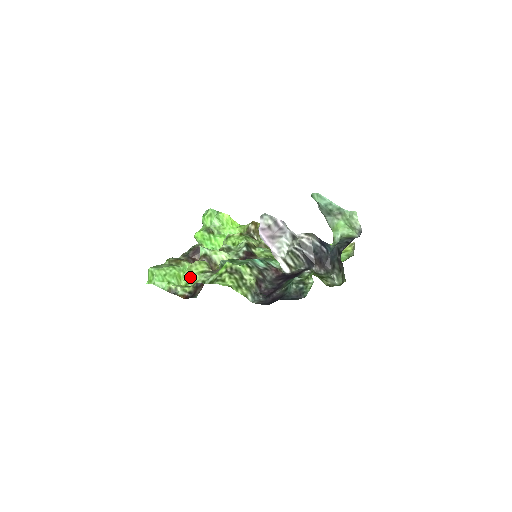
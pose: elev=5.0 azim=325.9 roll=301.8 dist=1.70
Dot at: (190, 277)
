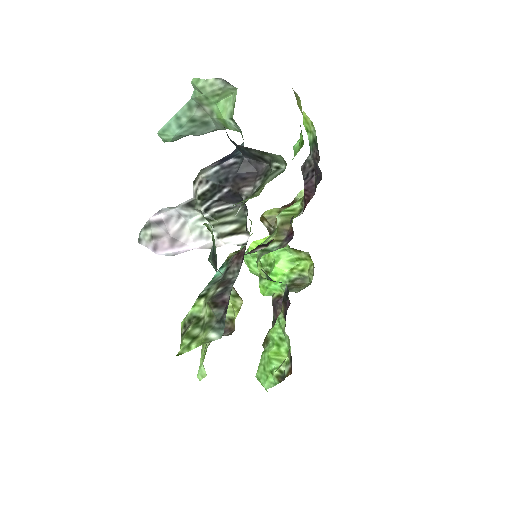
Dot at: (201, 374)
